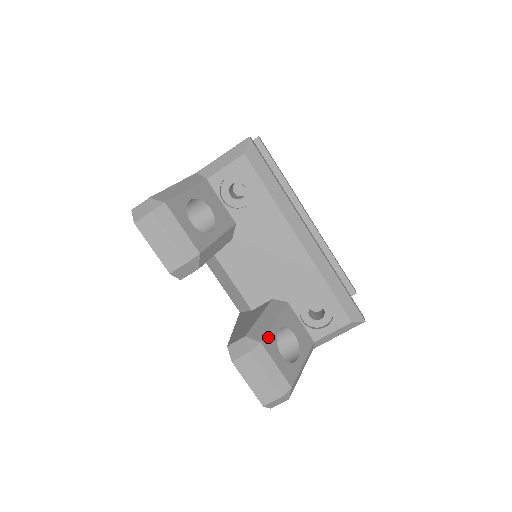
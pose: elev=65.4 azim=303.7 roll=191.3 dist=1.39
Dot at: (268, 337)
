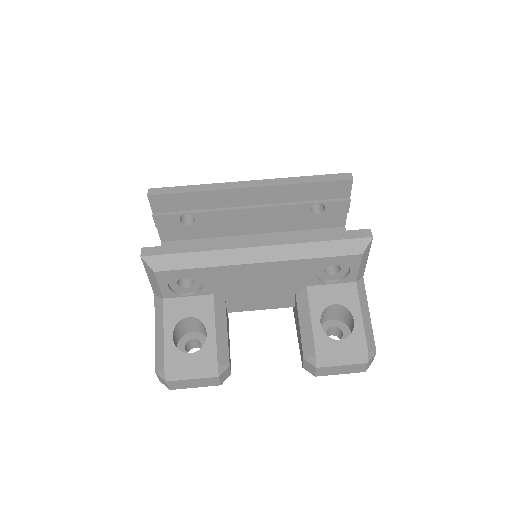
Dot at: (317, 343)
